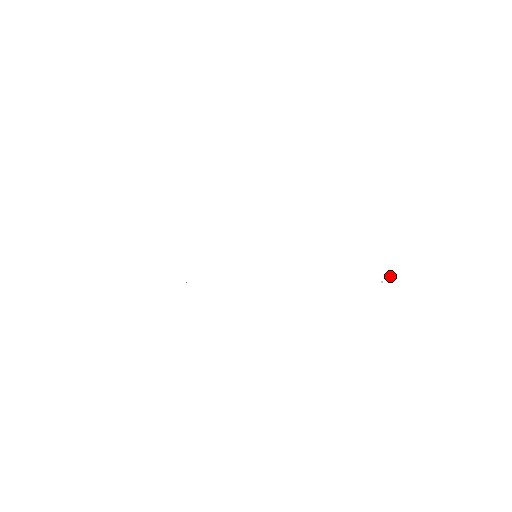
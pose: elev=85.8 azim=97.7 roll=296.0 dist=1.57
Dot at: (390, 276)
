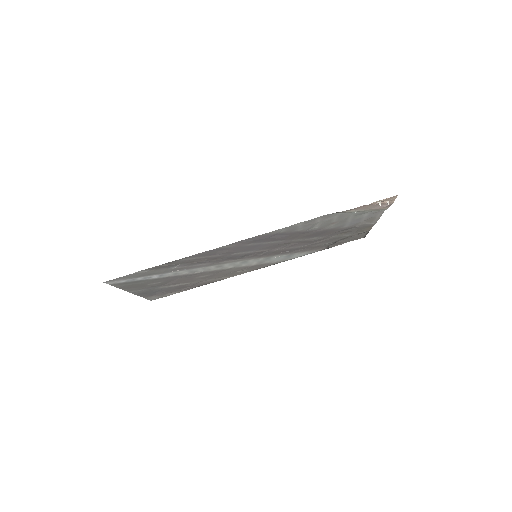
Dot at: (388, 202)
